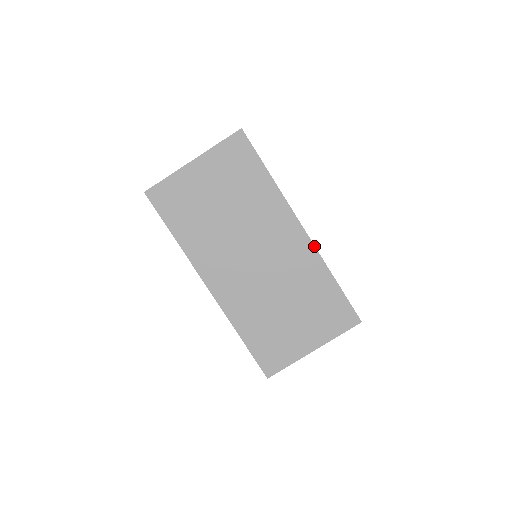
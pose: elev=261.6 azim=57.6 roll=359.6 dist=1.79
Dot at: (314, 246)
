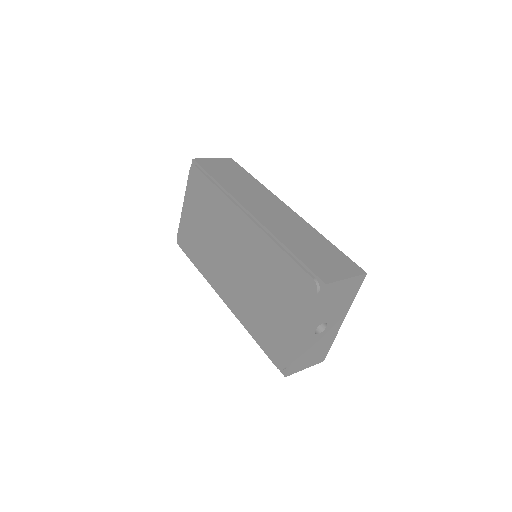
Dot at: (261, 224)
